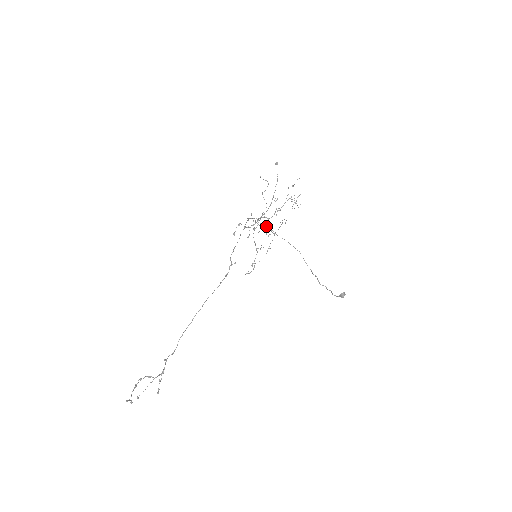
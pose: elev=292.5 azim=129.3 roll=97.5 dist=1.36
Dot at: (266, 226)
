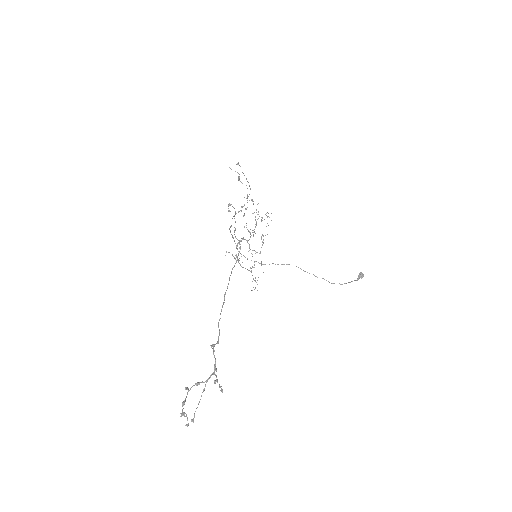
Dot at: occluded
